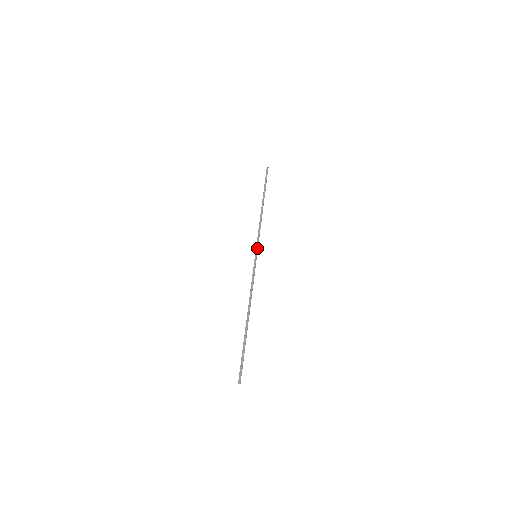
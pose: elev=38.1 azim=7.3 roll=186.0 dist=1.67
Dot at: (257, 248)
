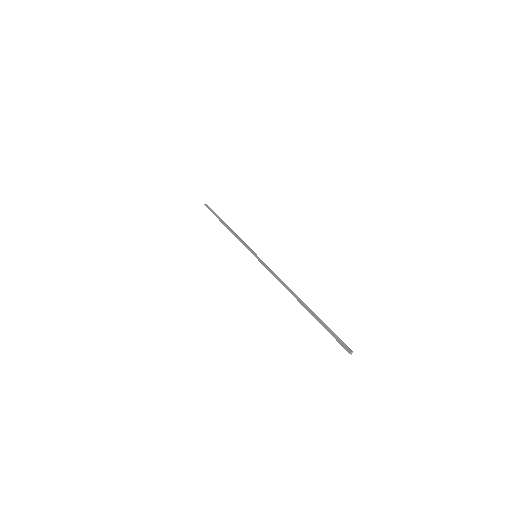
Dot at: (250, 251)
